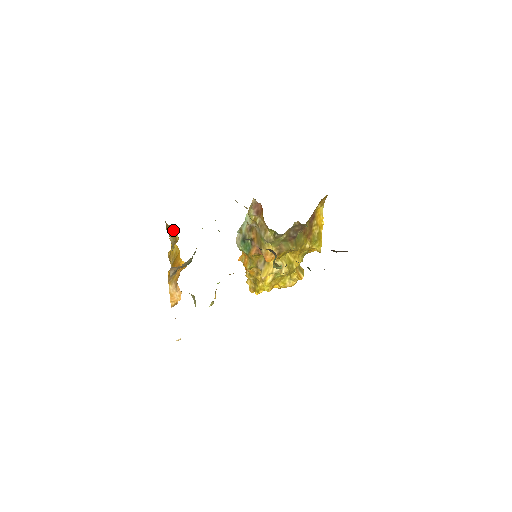
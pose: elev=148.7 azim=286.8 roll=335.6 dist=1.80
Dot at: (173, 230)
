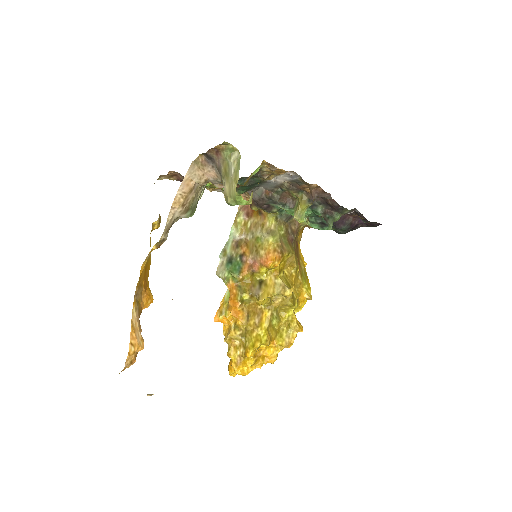
Dot at: occluded
